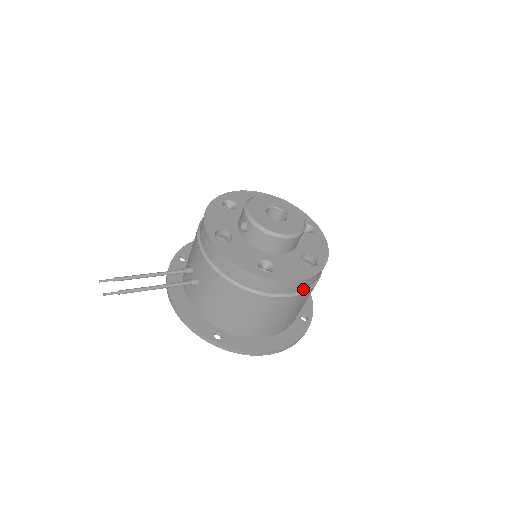
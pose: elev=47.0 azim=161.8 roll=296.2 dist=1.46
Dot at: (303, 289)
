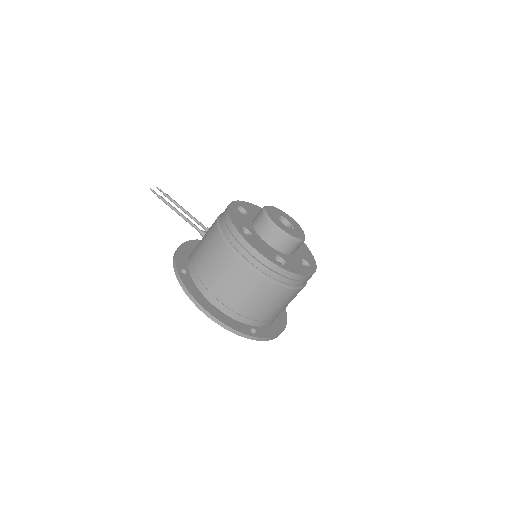
Dot at: (259, 270)
